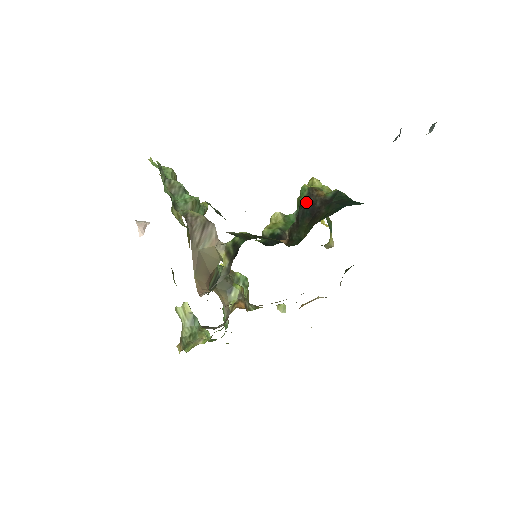
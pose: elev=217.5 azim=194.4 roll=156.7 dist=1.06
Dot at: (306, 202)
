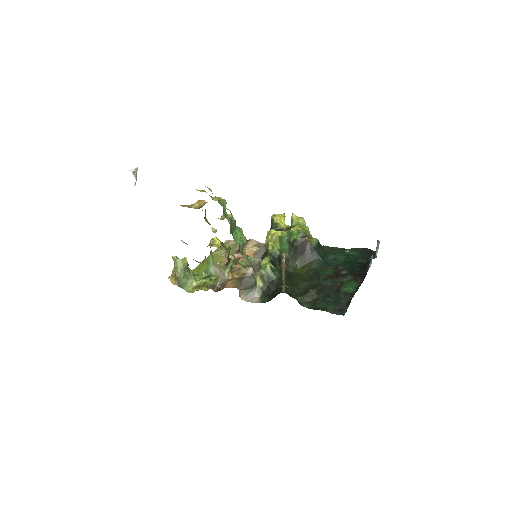
Dot at: (300, 242)
